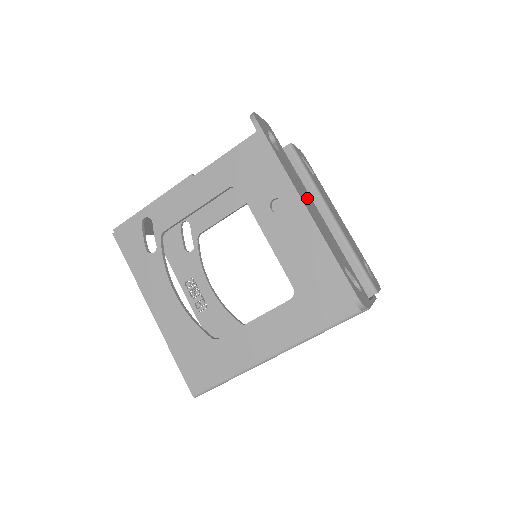
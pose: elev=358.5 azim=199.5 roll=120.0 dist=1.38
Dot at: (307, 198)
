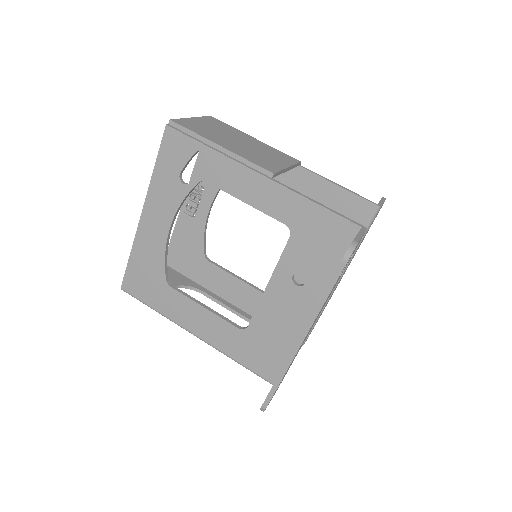
Dot at: occluded
